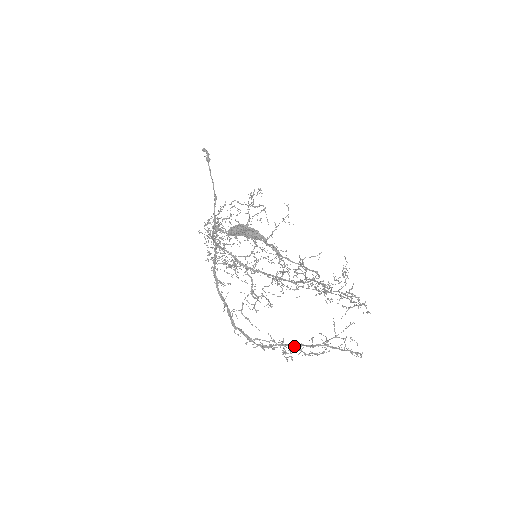
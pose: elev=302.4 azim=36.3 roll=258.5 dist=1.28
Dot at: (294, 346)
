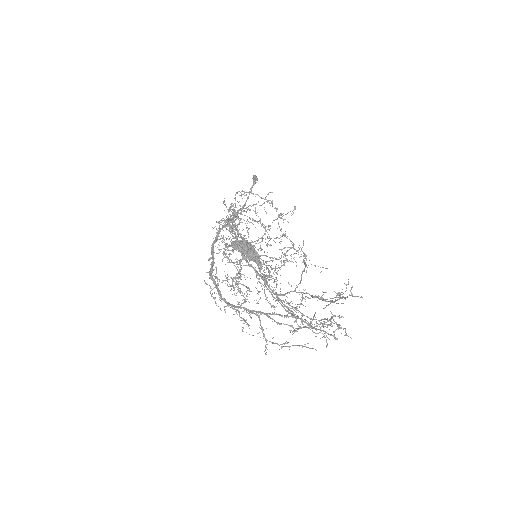
Dot at: occluded
